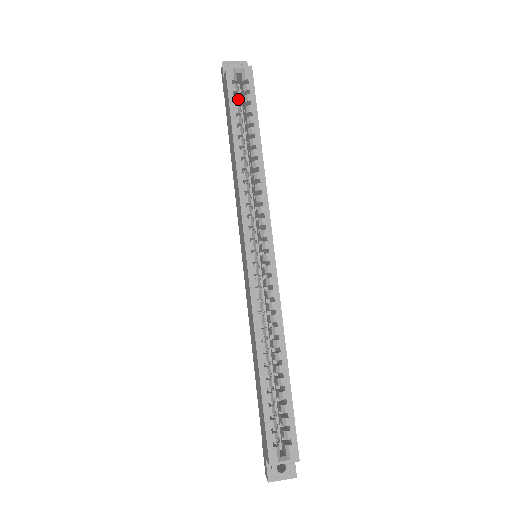
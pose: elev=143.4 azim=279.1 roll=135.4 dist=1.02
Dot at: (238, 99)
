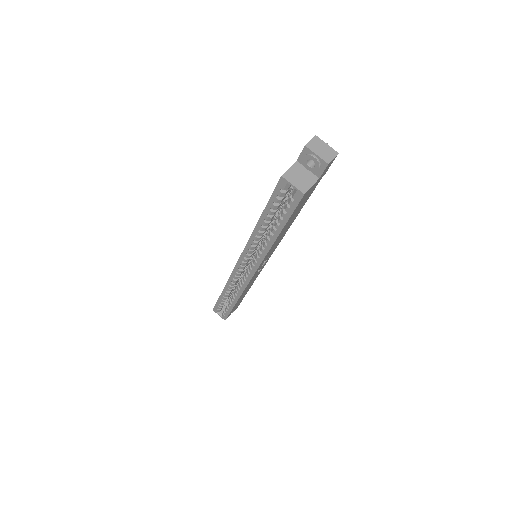
Dot at: (279, 201)
